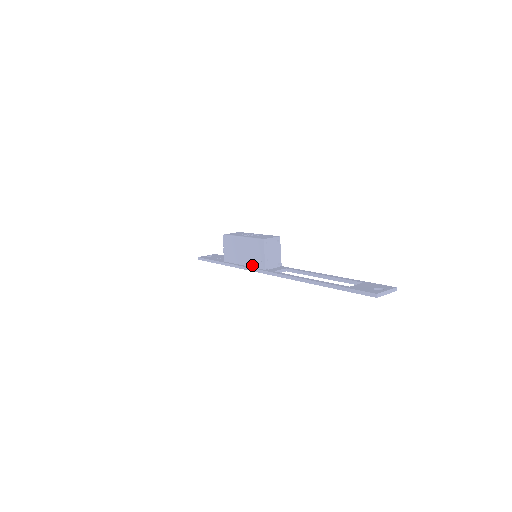
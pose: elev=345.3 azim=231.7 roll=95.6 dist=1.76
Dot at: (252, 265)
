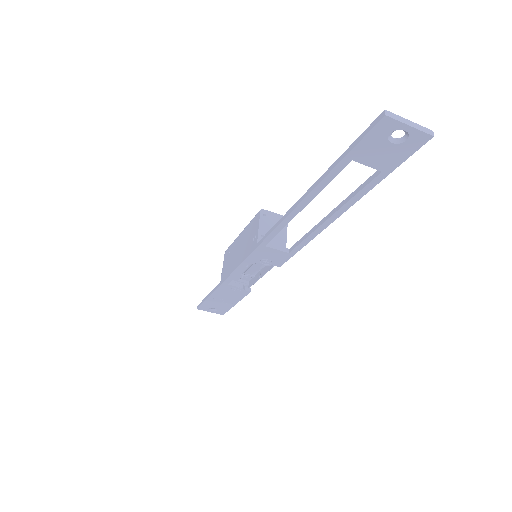
Dot at: occluded
